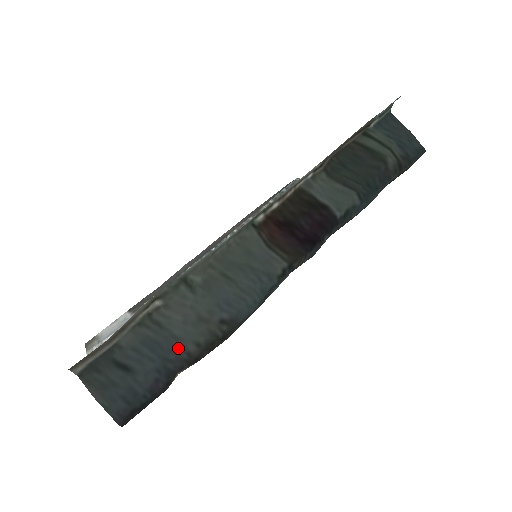
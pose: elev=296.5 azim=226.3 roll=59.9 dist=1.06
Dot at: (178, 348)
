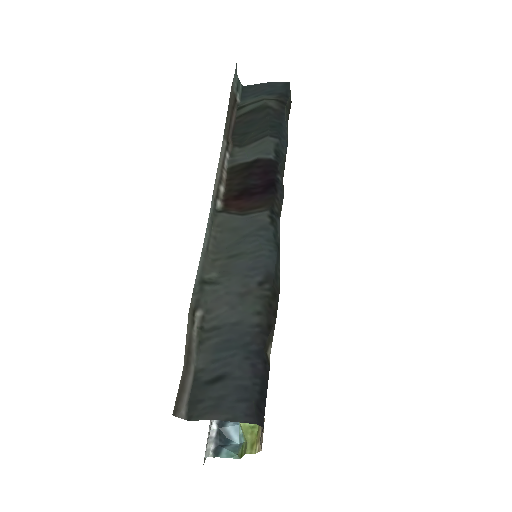
Dot at: (246, 329)
